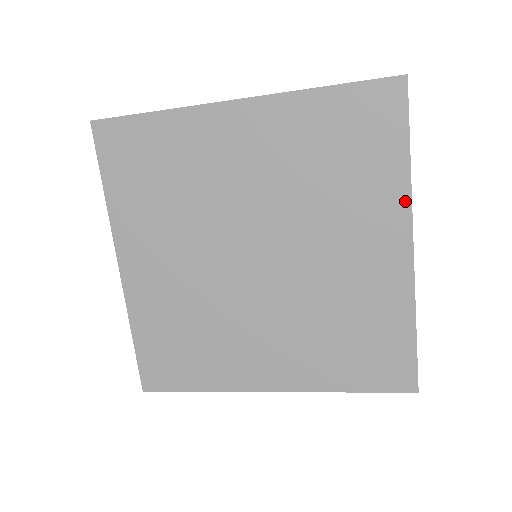
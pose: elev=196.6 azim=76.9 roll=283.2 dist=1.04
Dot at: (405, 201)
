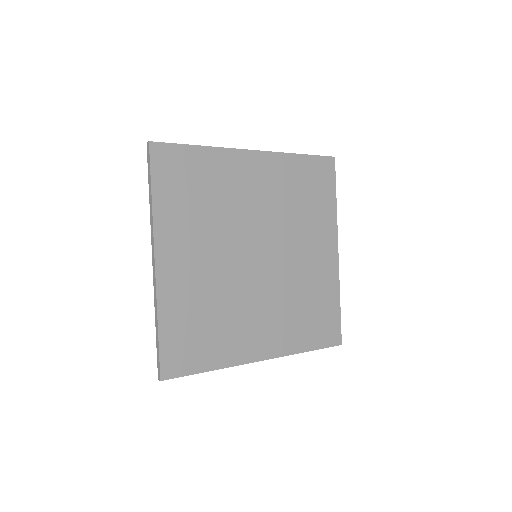
Dot at: (335, 224)
